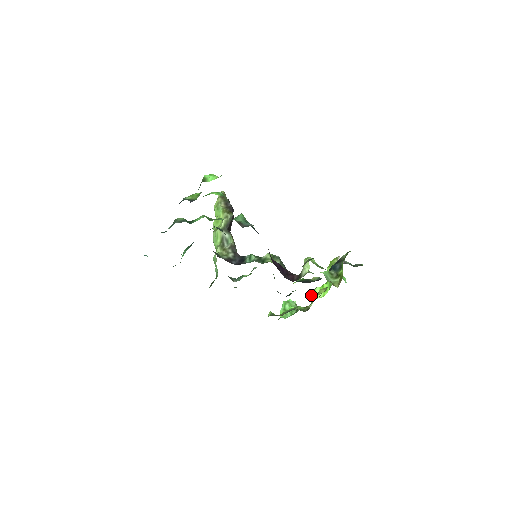
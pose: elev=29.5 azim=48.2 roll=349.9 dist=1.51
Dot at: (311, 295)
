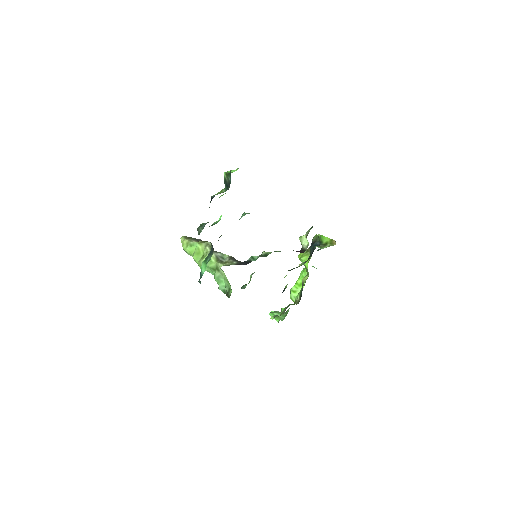
Dot at: (290, 296)
